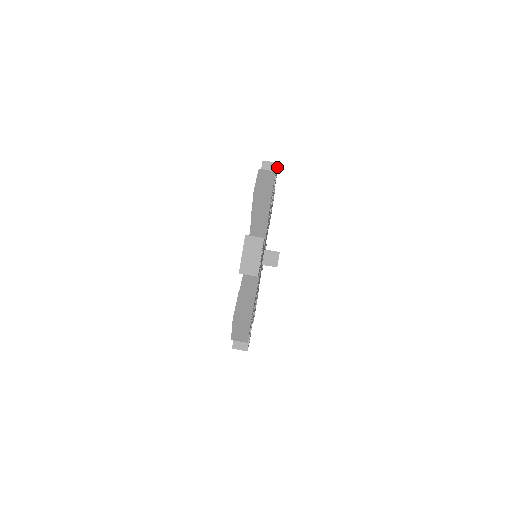
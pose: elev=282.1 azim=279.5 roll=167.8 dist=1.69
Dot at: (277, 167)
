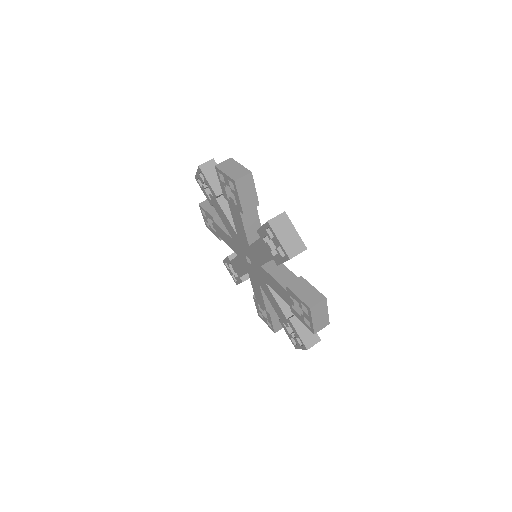
Dot at: (252, 177)
